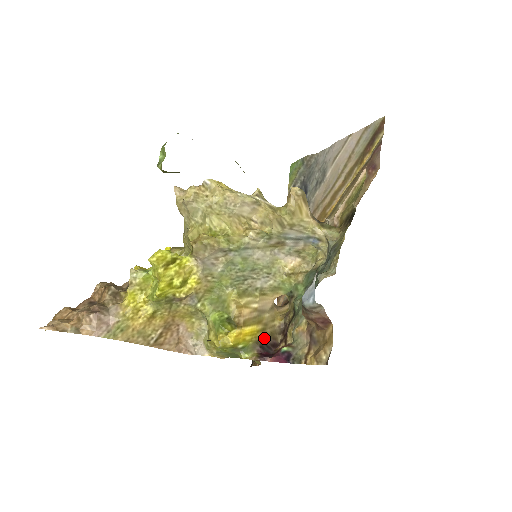
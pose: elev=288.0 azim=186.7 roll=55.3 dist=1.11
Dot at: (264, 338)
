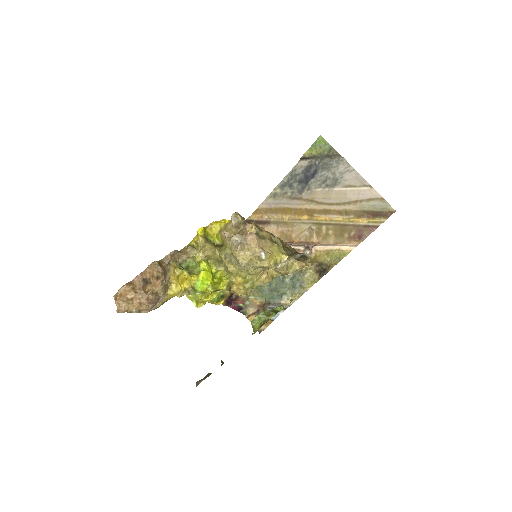
Dot at: occluded
